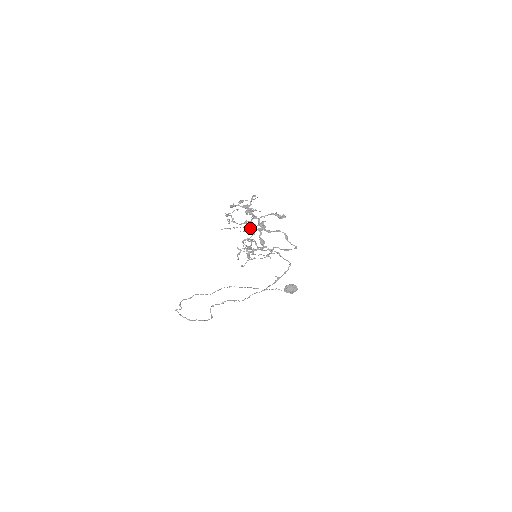
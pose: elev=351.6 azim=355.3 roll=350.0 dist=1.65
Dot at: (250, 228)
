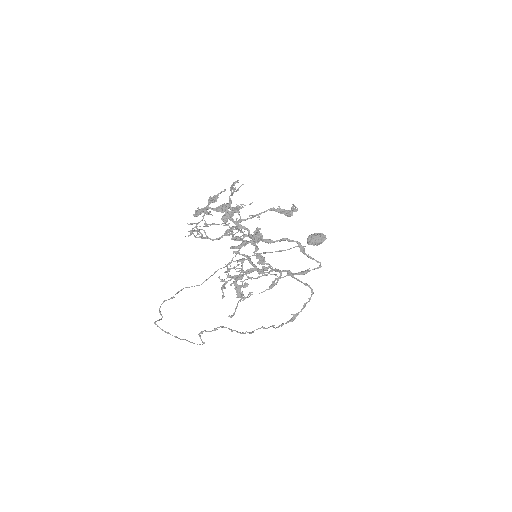
Dot at: (237, 237)
